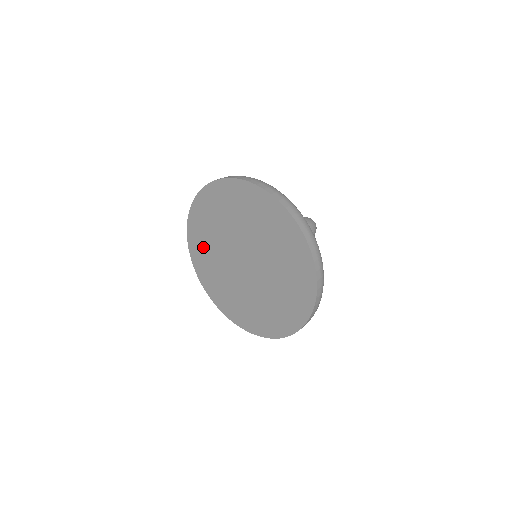
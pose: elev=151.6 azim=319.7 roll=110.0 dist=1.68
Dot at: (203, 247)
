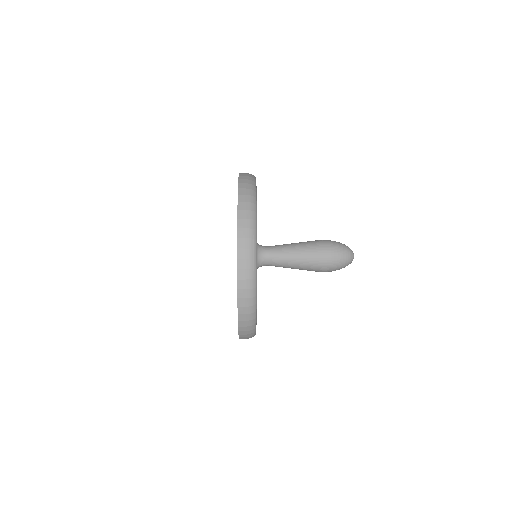
Dot at: occluded
